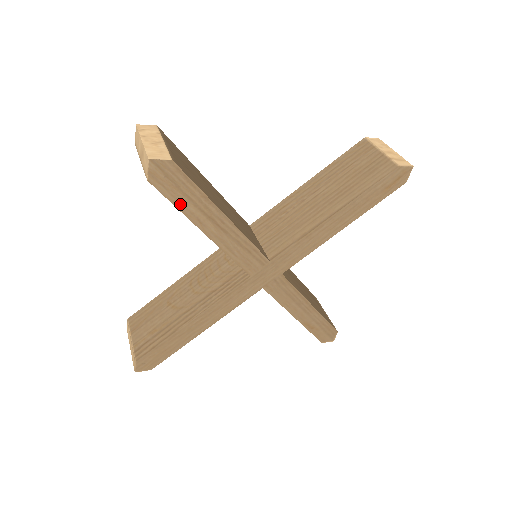
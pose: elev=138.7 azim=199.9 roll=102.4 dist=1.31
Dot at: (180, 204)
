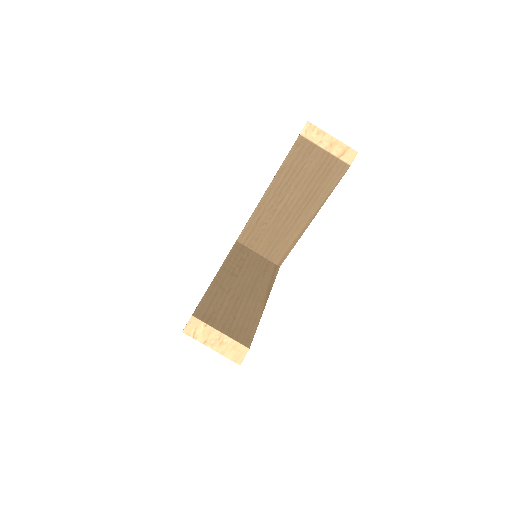
Dot at: occluded
